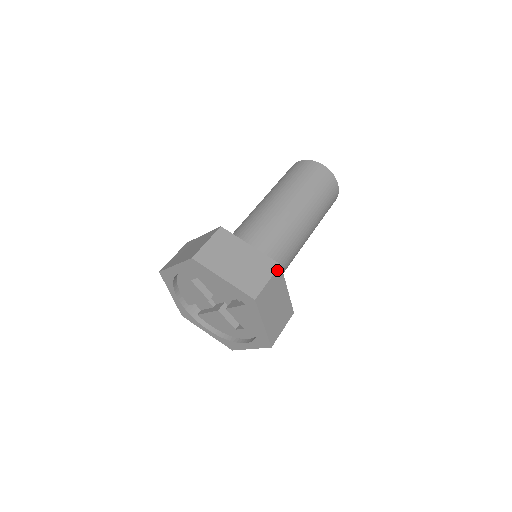
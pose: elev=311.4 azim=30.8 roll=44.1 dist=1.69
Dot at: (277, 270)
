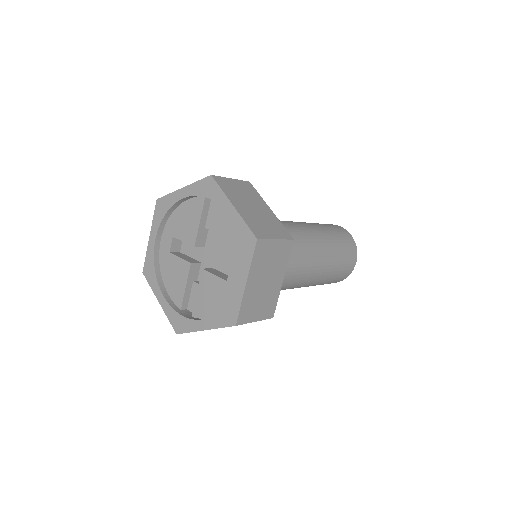
Dot at: (245, 182)
